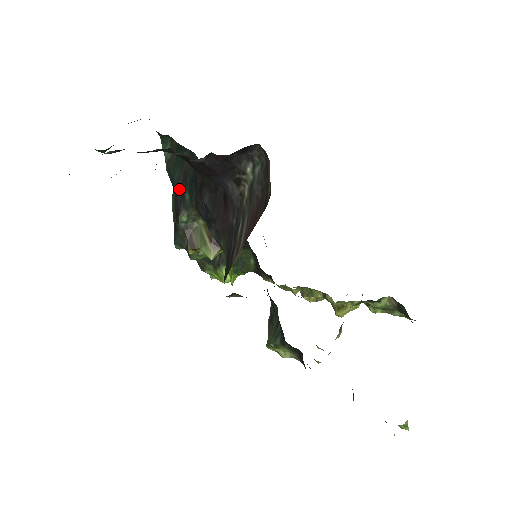
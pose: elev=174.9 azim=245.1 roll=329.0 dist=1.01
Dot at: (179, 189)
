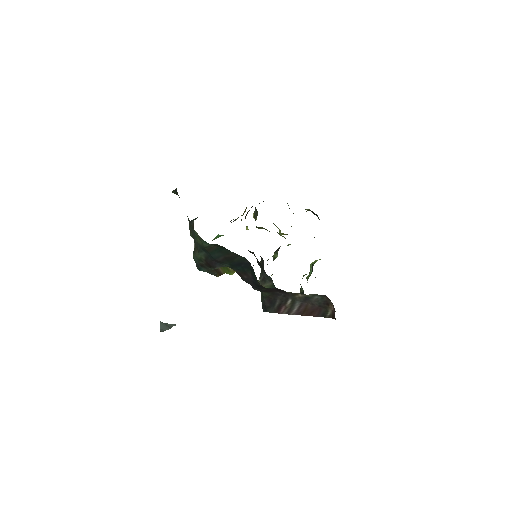
Dot at: (218, 261)
